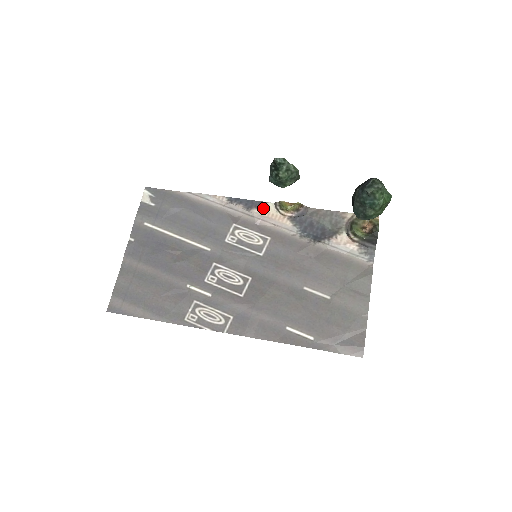
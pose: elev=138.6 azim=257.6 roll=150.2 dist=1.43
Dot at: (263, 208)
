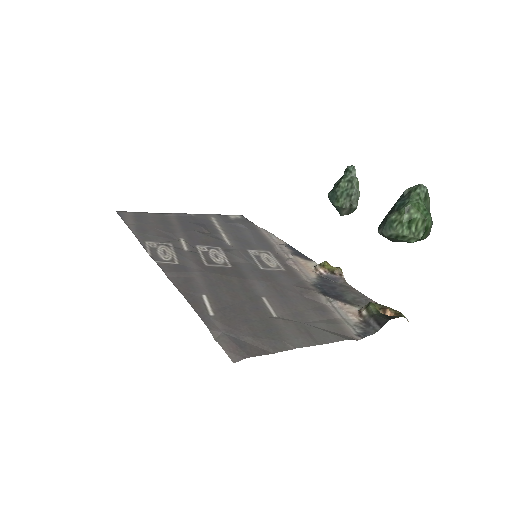
Dot at: (306, 260)
